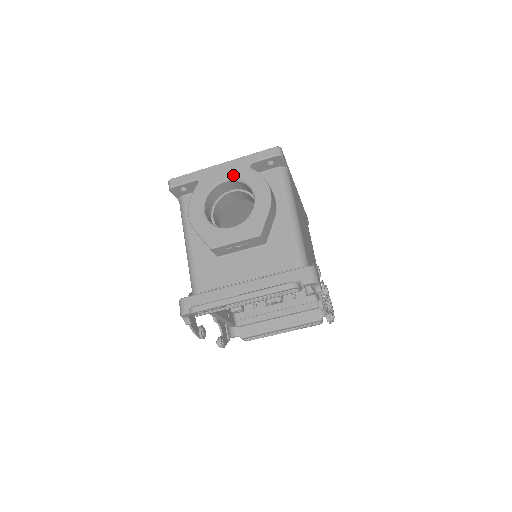
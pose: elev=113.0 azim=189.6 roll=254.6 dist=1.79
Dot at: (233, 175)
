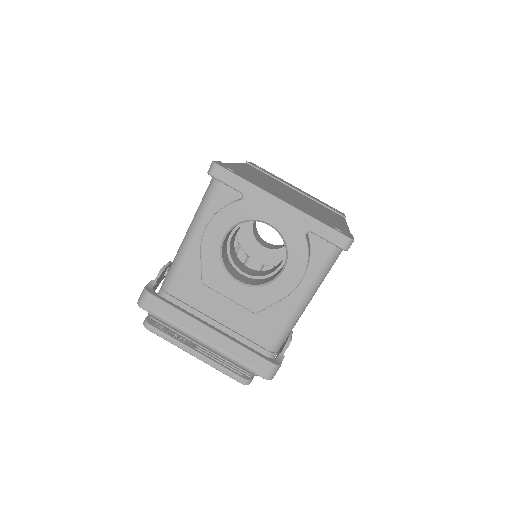
Dot at: (282, 227)
